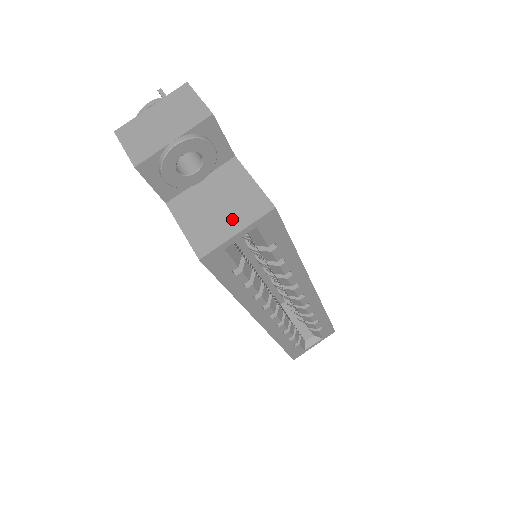
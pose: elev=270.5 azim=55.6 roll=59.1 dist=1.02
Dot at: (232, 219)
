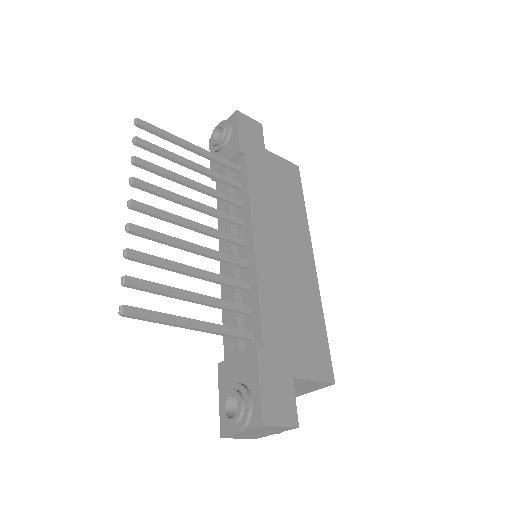
Dot at: (307, 390)
